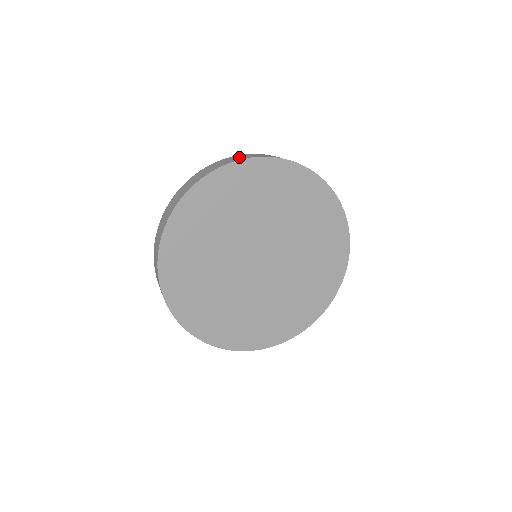
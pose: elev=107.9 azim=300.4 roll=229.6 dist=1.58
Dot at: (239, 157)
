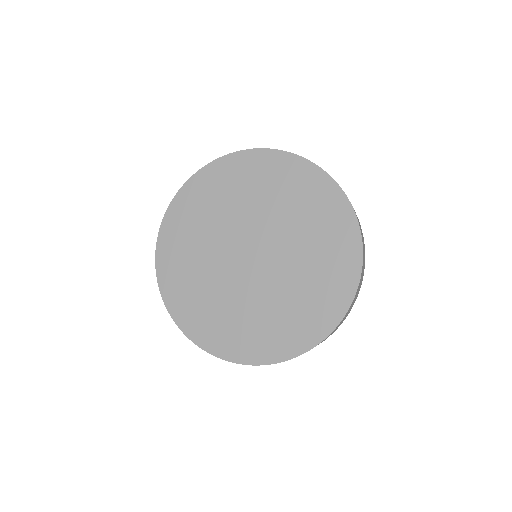
Dot at: occluded
